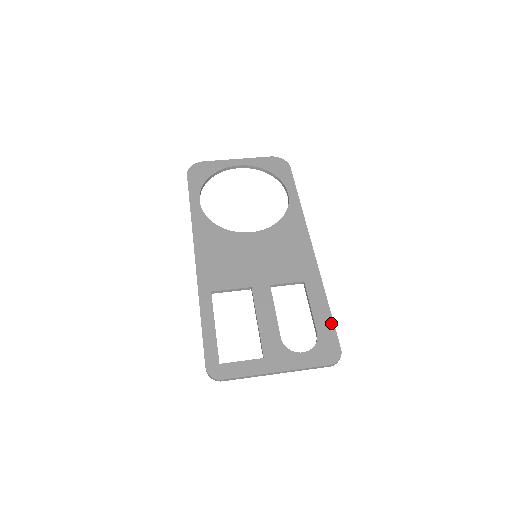
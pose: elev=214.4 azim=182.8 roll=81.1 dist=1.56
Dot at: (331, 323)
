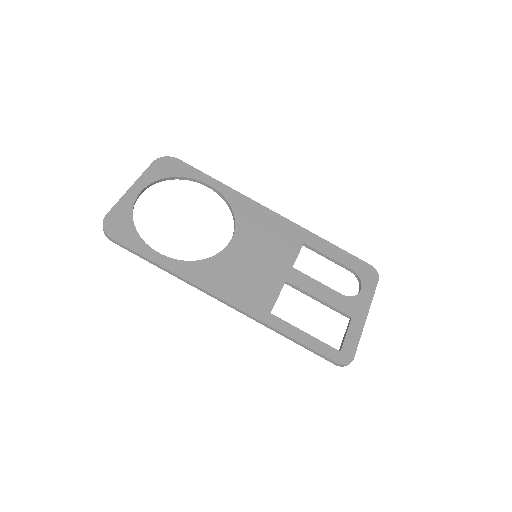
Dot at: (349, 255)
